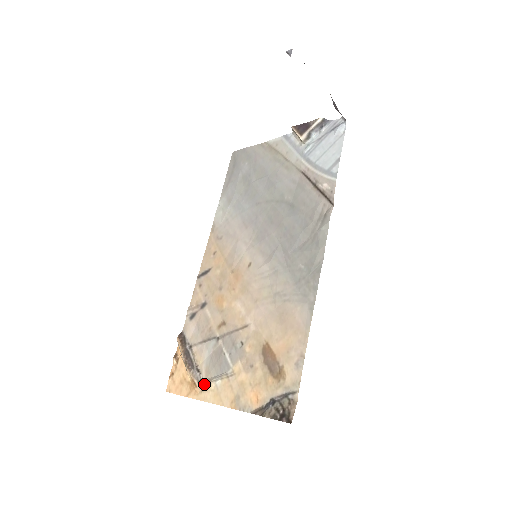
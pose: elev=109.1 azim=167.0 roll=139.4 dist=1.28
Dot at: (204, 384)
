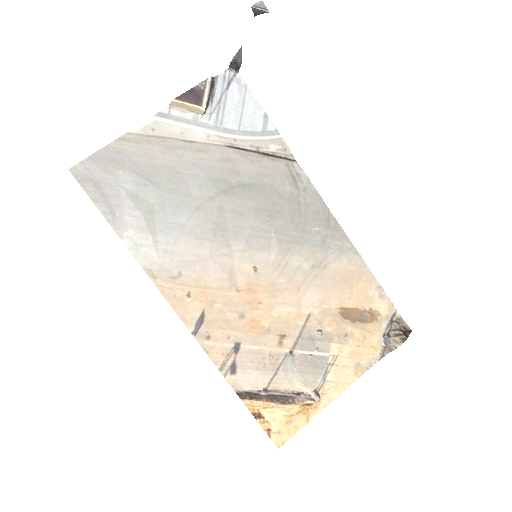
Dot at: (317, 394)
